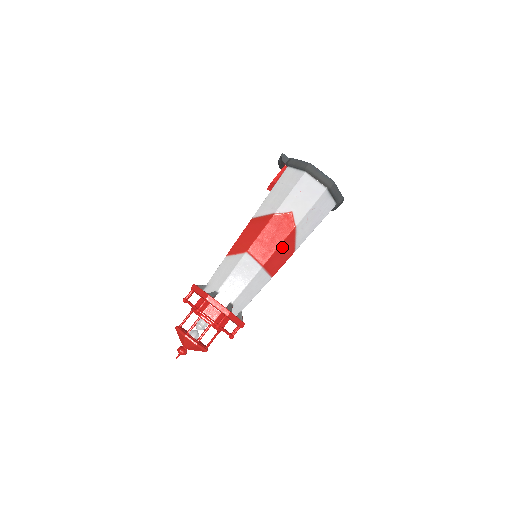
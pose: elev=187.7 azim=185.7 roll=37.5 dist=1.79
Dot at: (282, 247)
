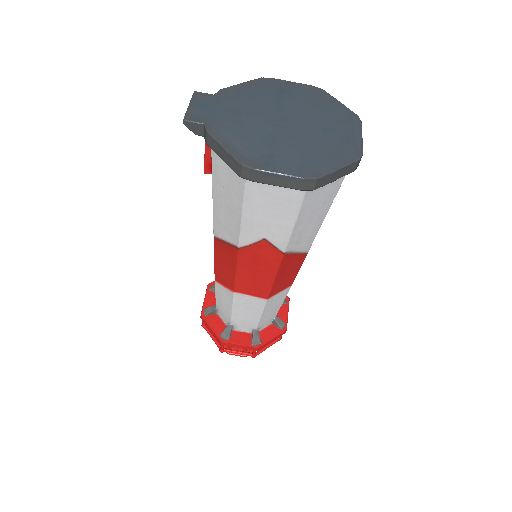
Dot at: (281, 273)
